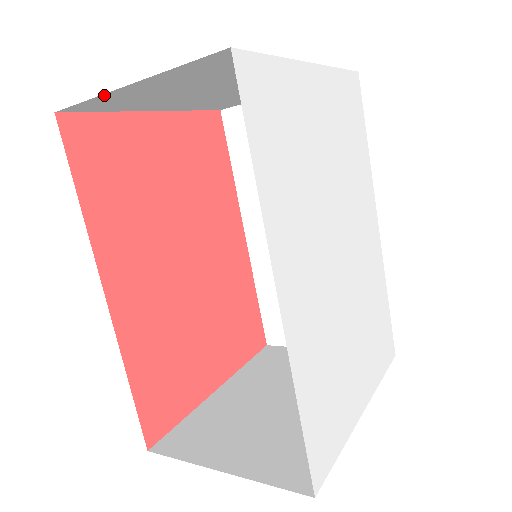
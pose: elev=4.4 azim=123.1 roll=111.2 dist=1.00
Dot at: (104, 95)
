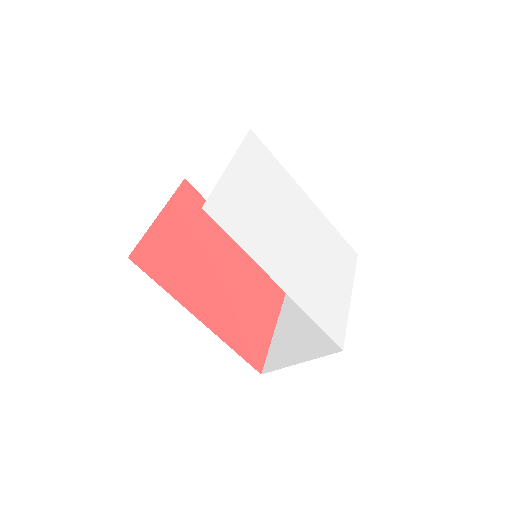
Dot at: occluded
